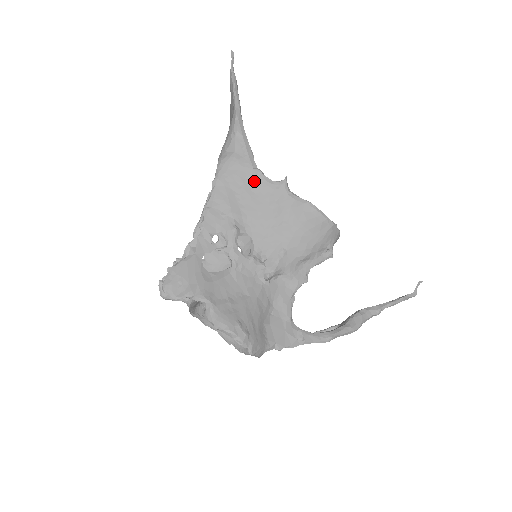
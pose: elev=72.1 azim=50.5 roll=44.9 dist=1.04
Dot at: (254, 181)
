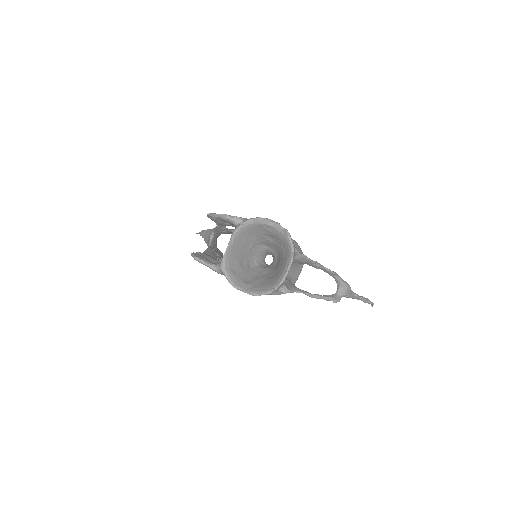
Dot at: occluded
